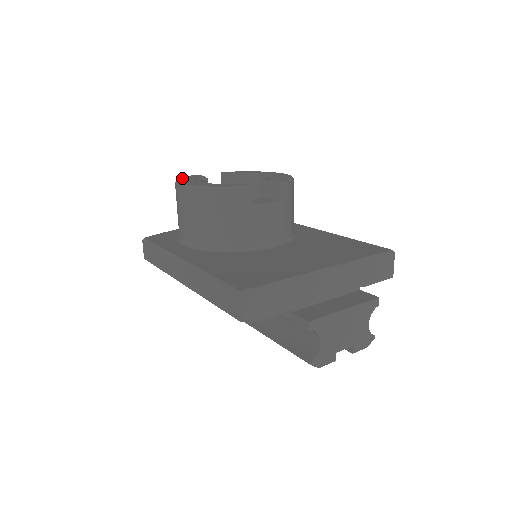
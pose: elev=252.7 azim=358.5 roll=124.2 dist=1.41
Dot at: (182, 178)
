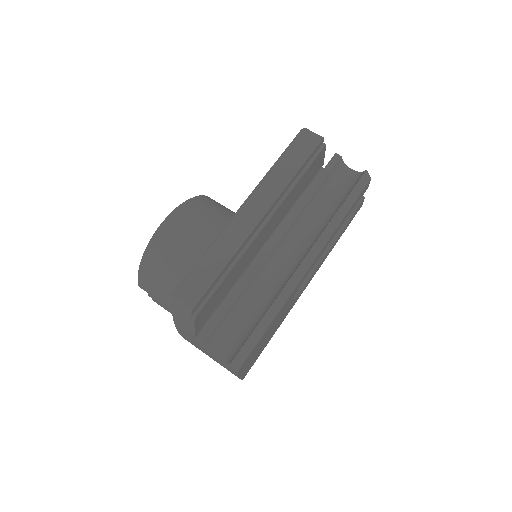
Dot at: (143, 258)
